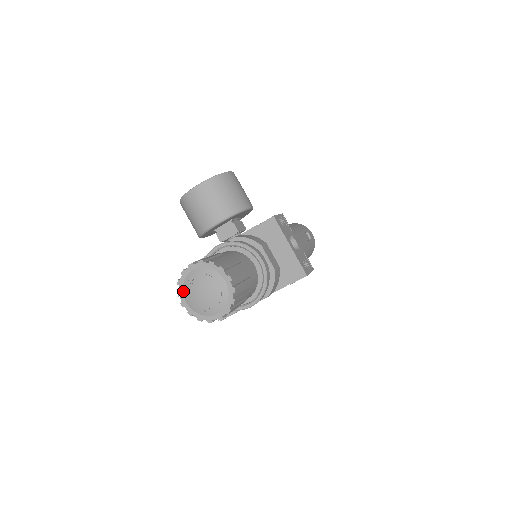
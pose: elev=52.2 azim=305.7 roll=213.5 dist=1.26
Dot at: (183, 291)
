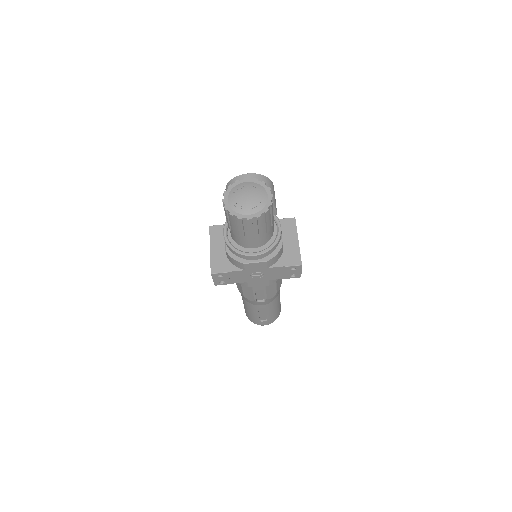
Dot at: (230, 192)
